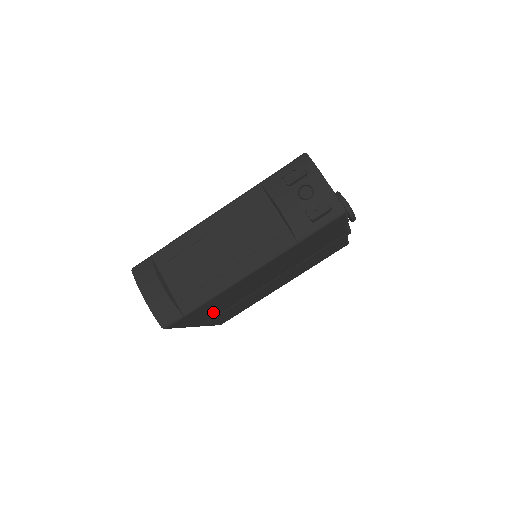
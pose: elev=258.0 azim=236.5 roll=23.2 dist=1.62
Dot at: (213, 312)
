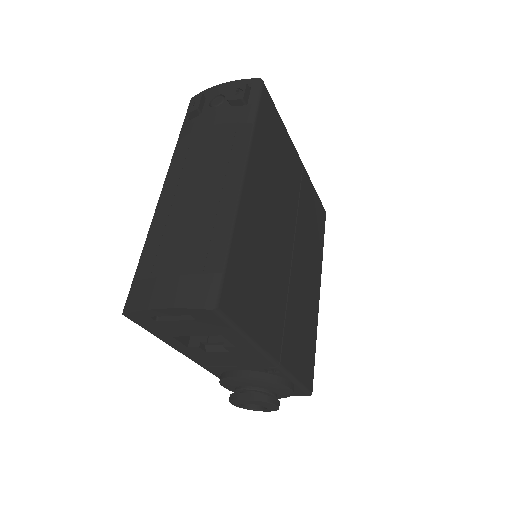
Dot at: (267, 307)
